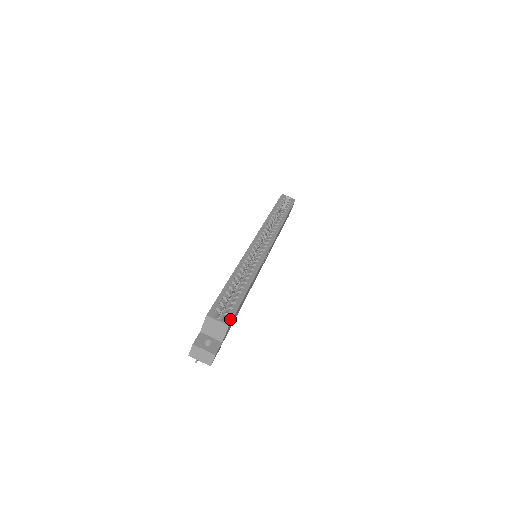
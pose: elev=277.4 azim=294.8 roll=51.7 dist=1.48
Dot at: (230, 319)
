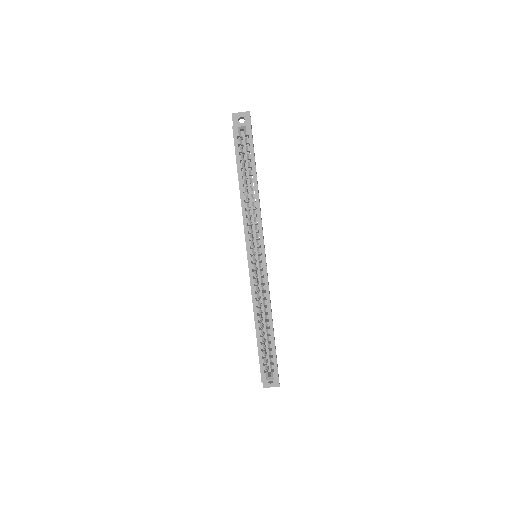
Dot at: (276, 374)
